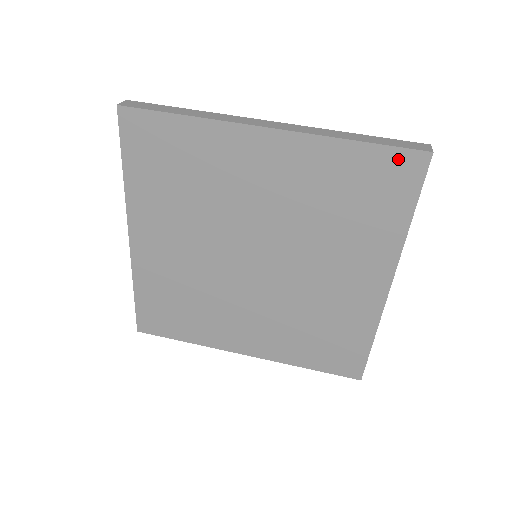
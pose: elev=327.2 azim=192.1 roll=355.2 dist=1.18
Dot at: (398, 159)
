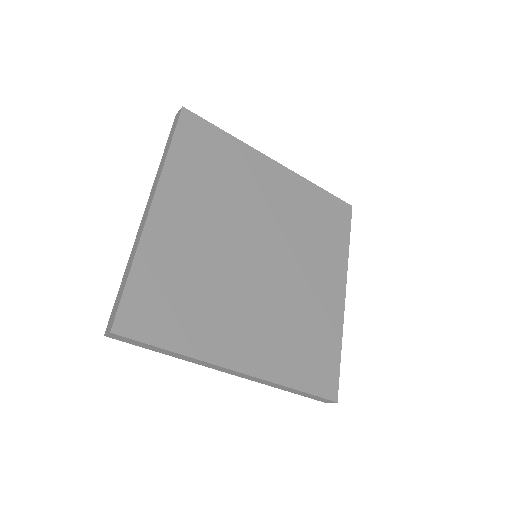
Dot at: (339, 204)
